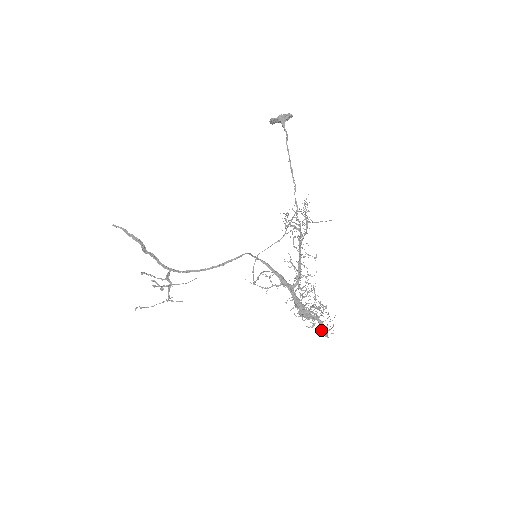
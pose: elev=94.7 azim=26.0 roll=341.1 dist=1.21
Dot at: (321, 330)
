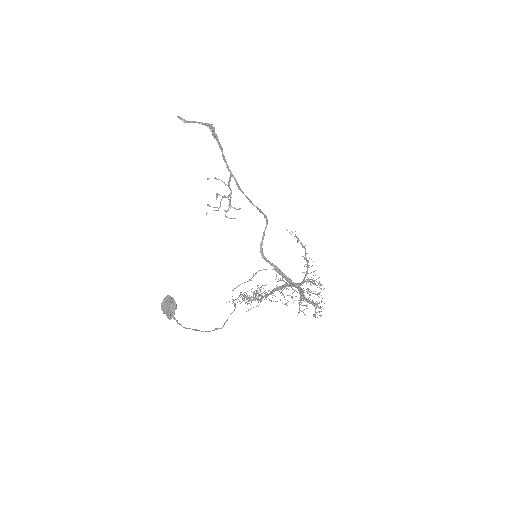
Dot at: occluded
